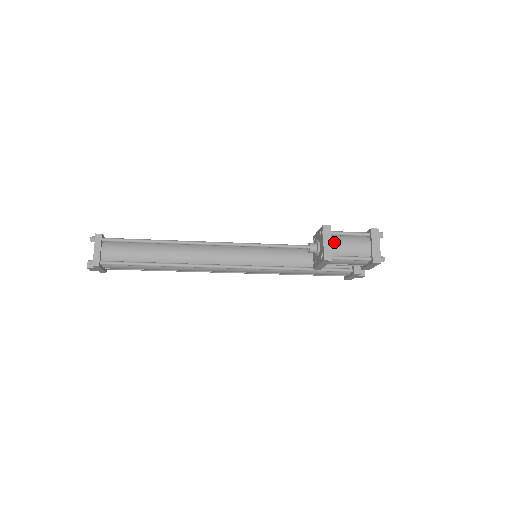
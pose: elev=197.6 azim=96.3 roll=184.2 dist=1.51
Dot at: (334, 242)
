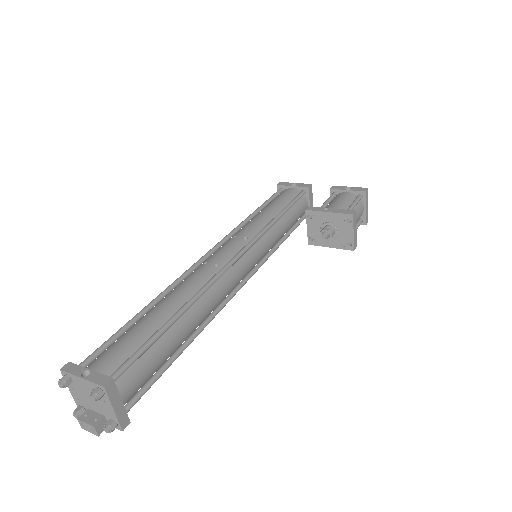
Dot at: occluded
